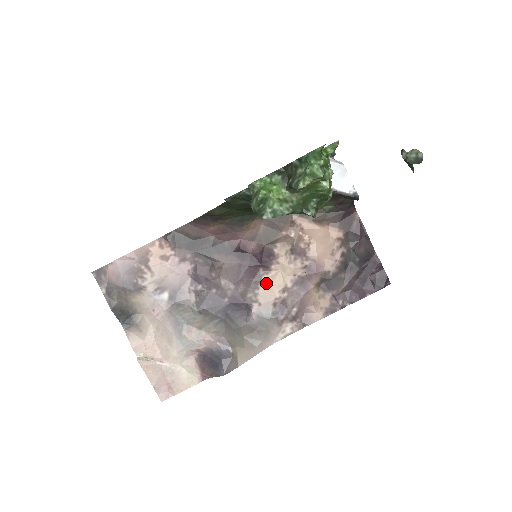
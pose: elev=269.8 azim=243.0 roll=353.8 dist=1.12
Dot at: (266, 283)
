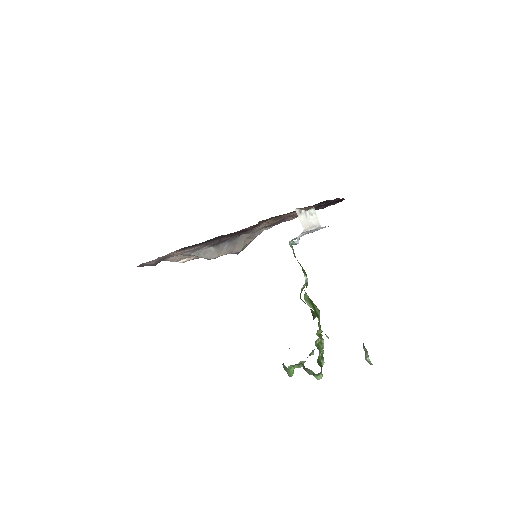
Dot at: occluded
